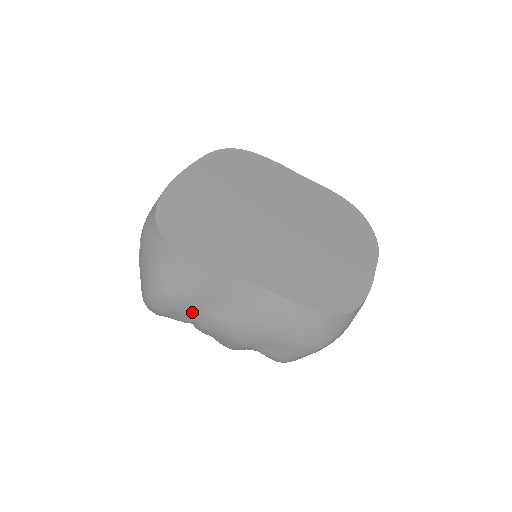
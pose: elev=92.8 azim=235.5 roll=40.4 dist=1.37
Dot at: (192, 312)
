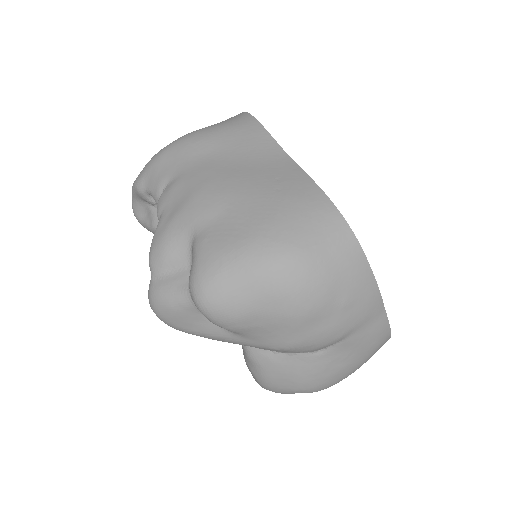
Dot at: (193, 157)
